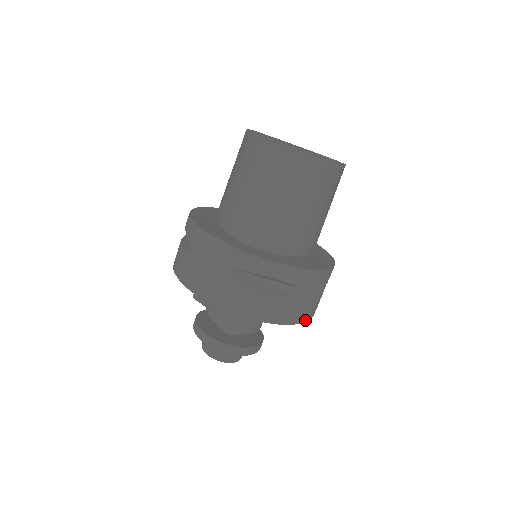
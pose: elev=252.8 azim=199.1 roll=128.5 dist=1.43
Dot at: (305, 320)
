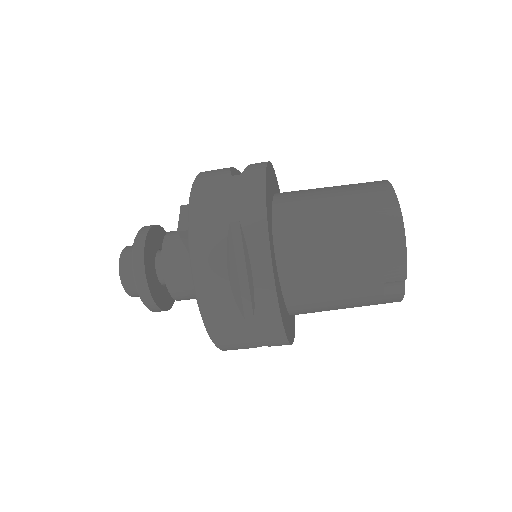
Dot at: (216, 342)
